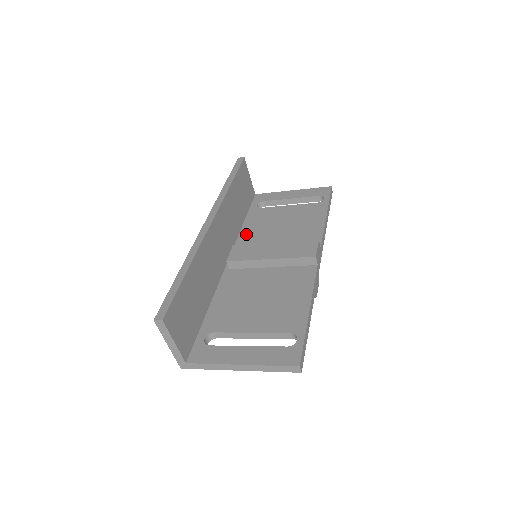
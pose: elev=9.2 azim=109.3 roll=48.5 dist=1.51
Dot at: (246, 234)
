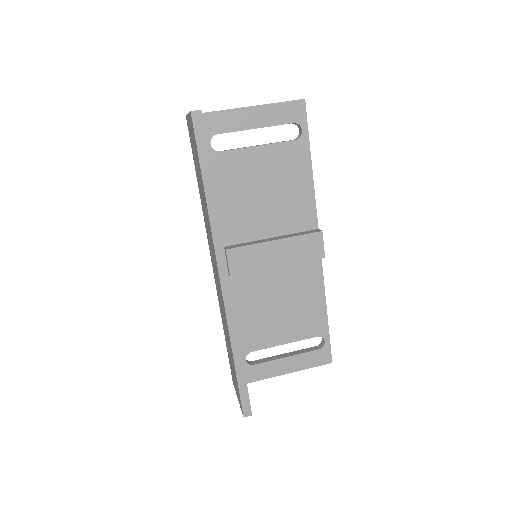
Dot at: (223, 212)
